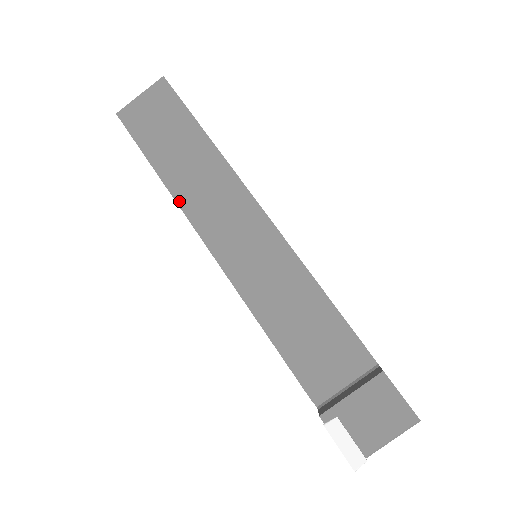
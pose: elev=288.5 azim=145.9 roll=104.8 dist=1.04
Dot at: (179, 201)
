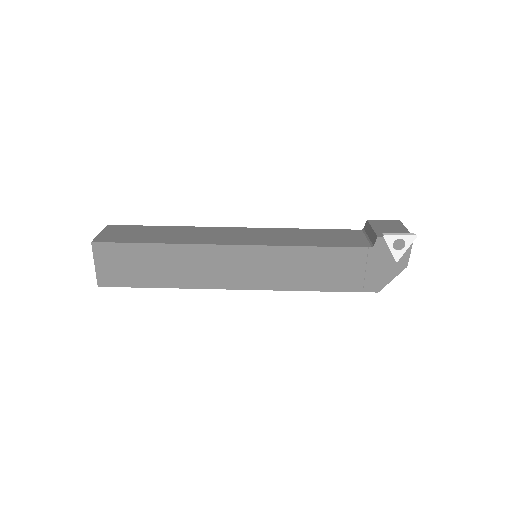
Dot at: (190, 243)
